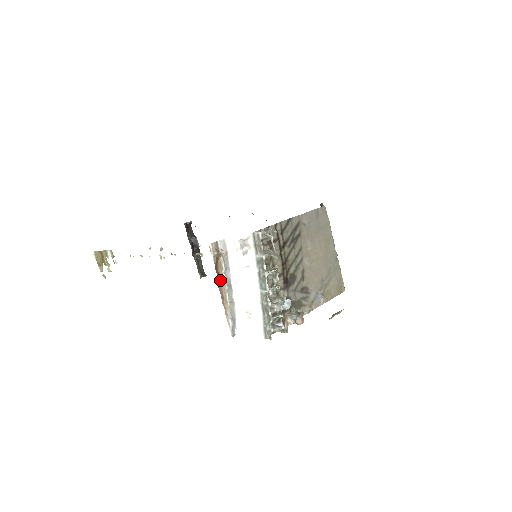
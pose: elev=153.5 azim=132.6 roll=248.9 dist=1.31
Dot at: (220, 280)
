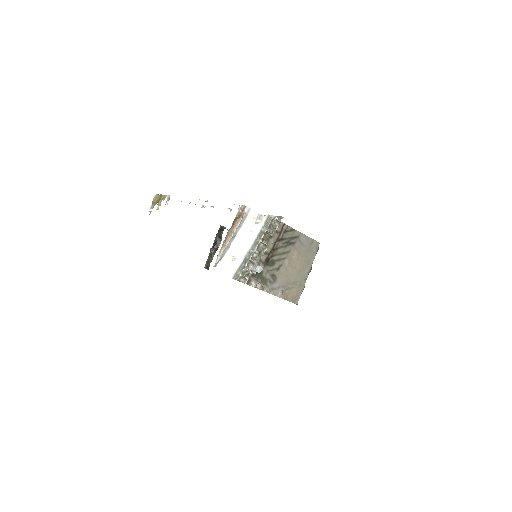
Dot at: (231, 230)
